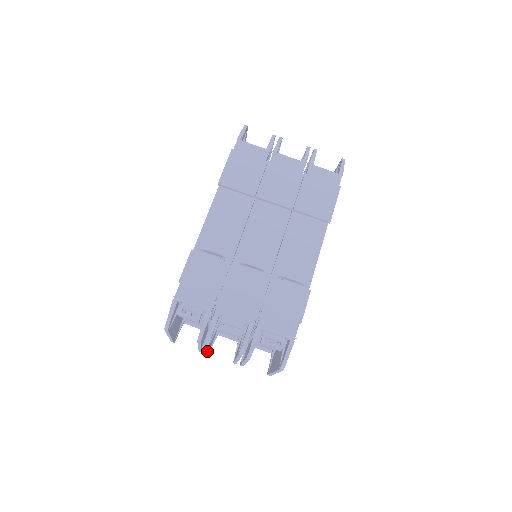
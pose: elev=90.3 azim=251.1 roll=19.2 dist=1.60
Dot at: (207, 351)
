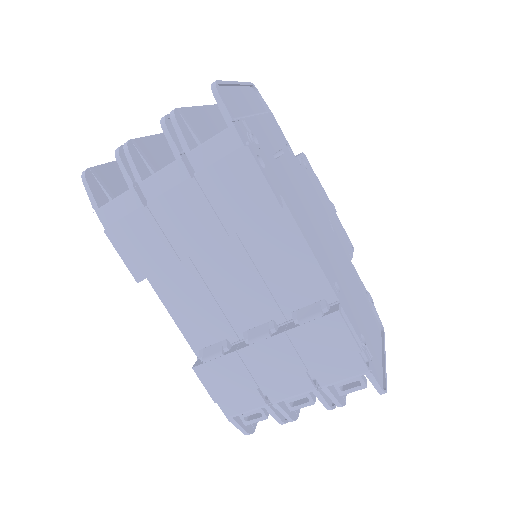
Dot at: occluded
